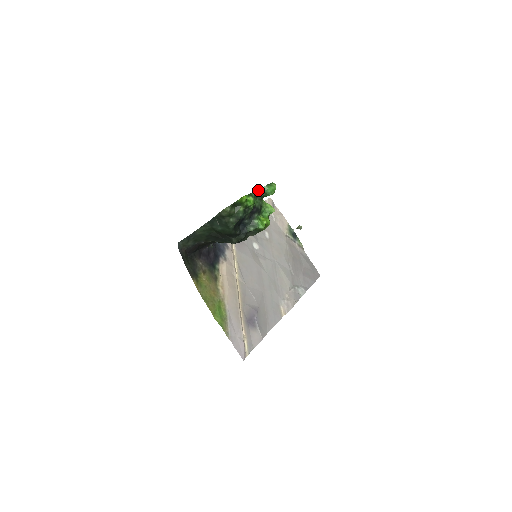
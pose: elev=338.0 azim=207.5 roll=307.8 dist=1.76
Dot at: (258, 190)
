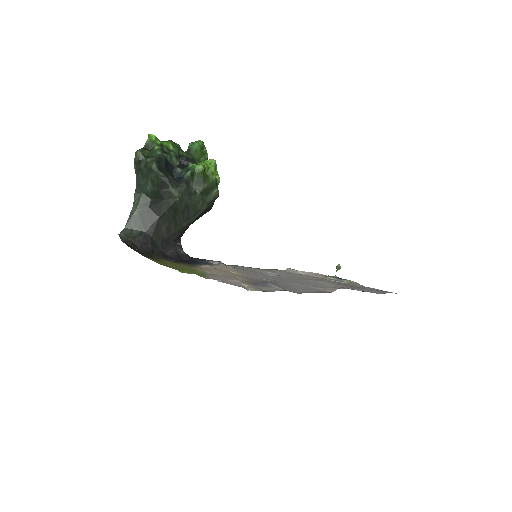
Dot at: (185, 152)
